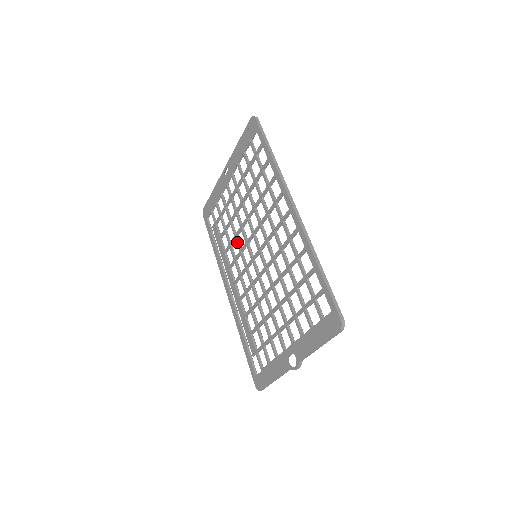
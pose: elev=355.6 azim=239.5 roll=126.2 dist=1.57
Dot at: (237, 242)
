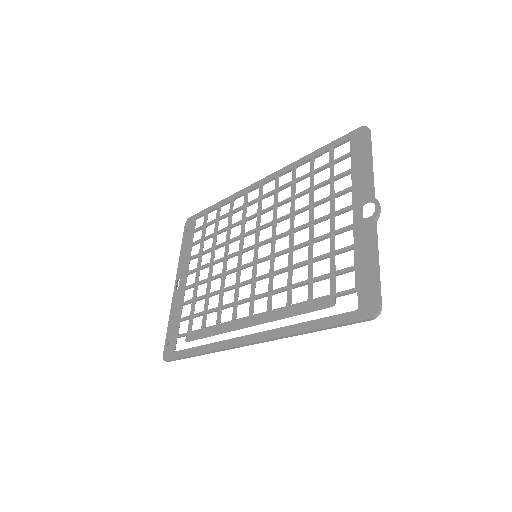
Dot at: (227, 287)
